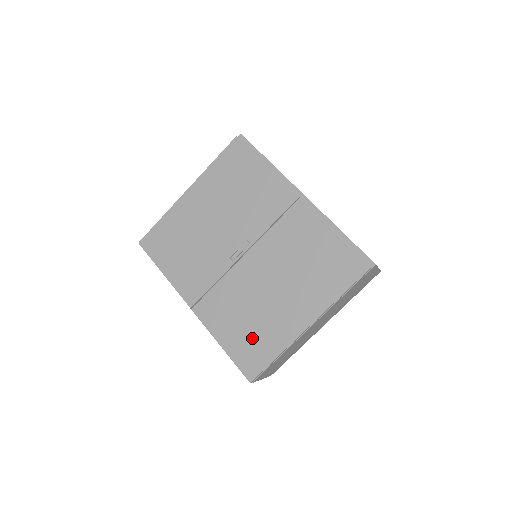
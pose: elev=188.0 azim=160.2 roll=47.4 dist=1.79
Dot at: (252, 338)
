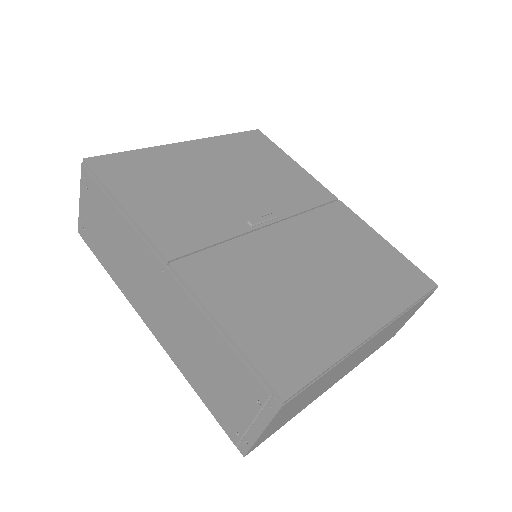
Dot at: (285, 328)
